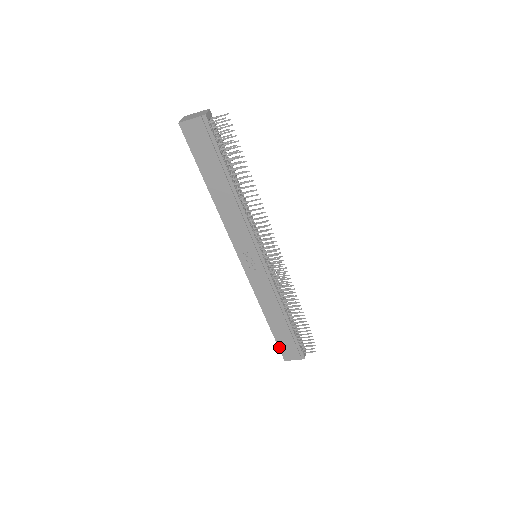
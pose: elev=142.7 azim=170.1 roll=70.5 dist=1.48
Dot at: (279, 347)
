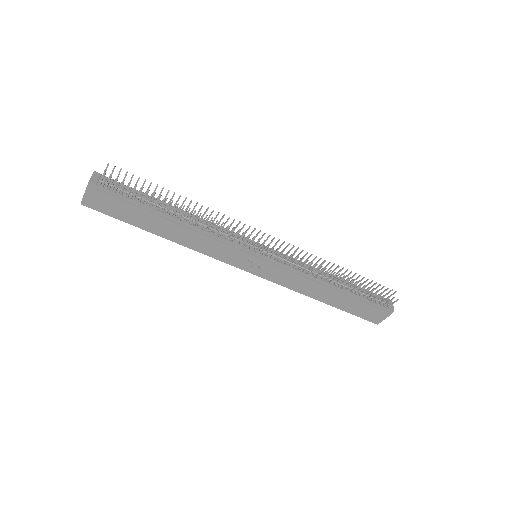
Dot at: (359, 316)
